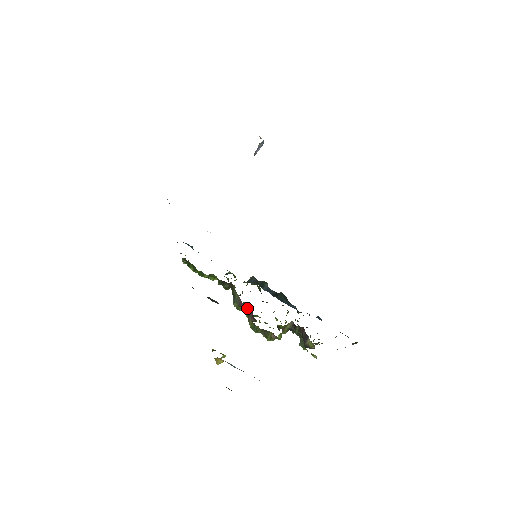
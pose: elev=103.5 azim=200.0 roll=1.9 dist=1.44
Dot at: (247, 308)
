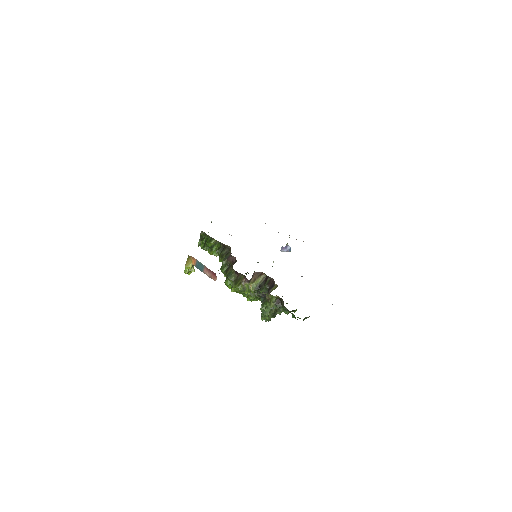
Dot at: (233, 259)
